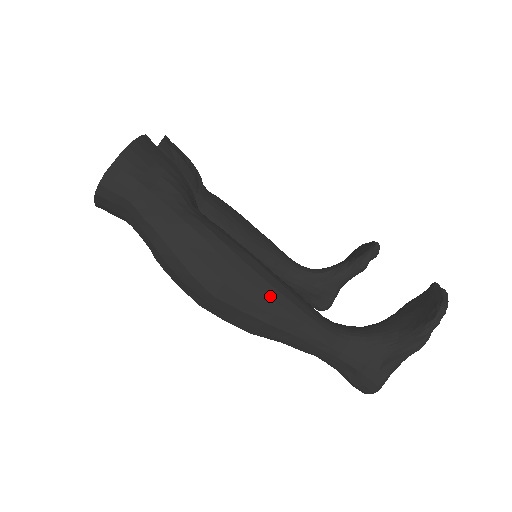
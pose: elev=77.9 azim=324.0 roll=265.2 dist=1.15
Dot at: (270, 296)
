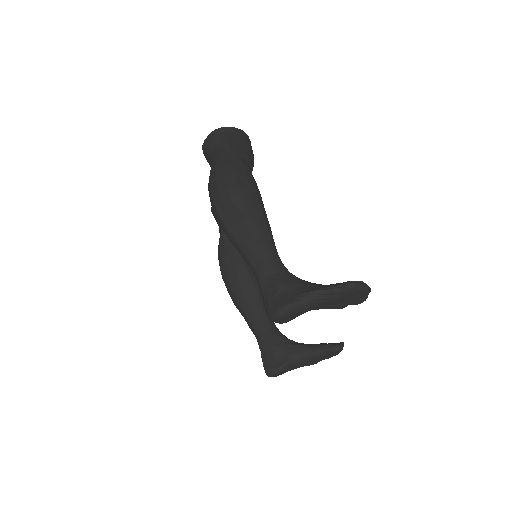
Dot at: (257, 210)
